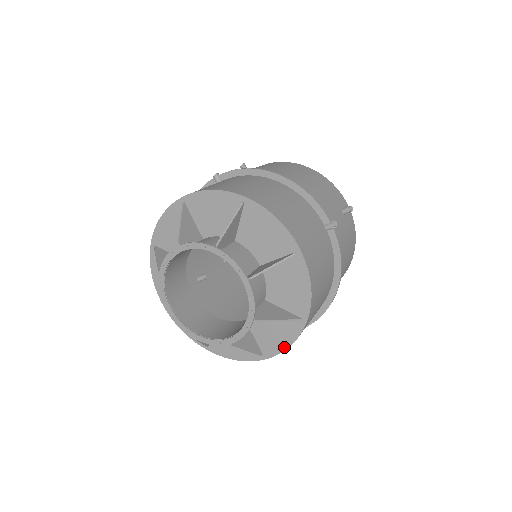
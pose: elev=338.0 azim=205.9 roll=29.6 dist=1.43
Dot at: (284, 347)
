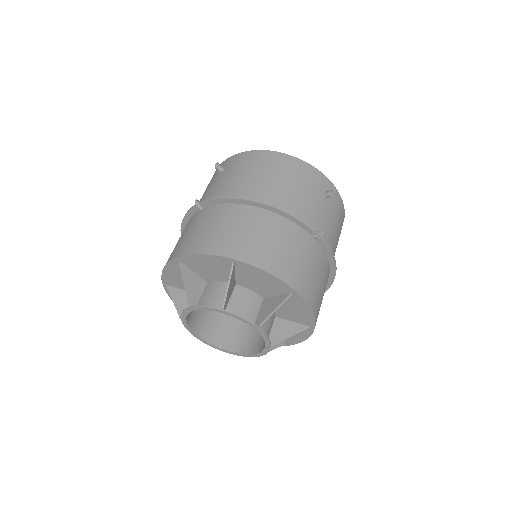
Dot at: (301, 340)
